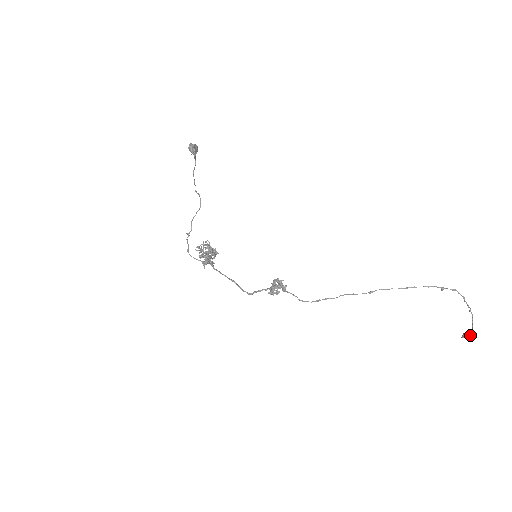
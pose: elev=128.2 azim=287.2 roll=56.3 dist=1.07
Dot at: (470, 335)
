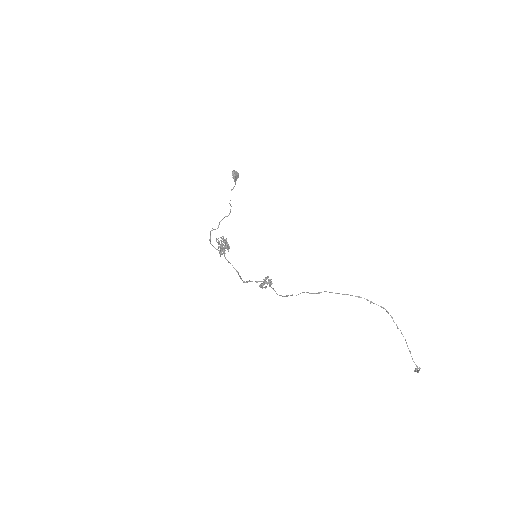
Dot at: (419, 369)
